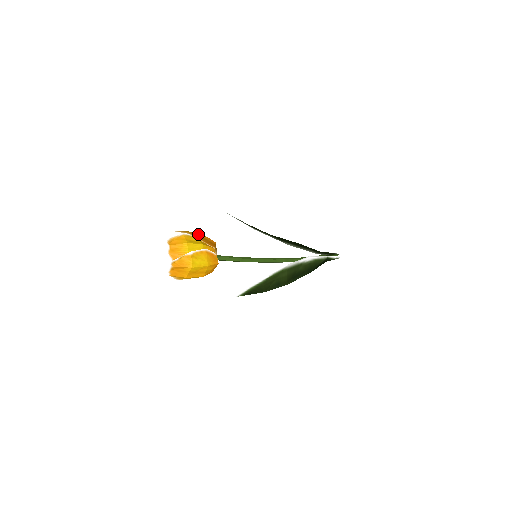
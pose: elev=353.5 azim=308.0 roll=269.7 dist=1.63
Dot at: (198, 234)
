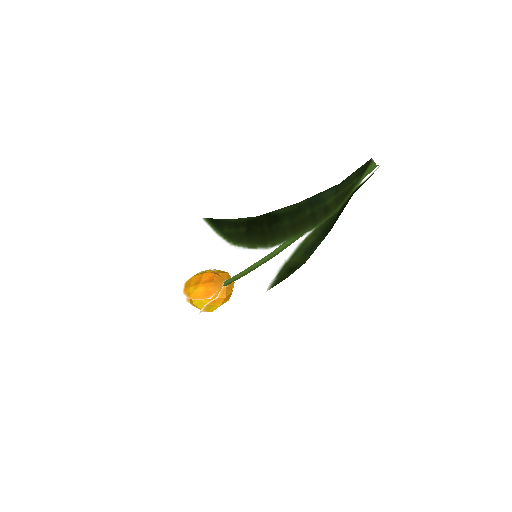
Dot at: (195, 289)
